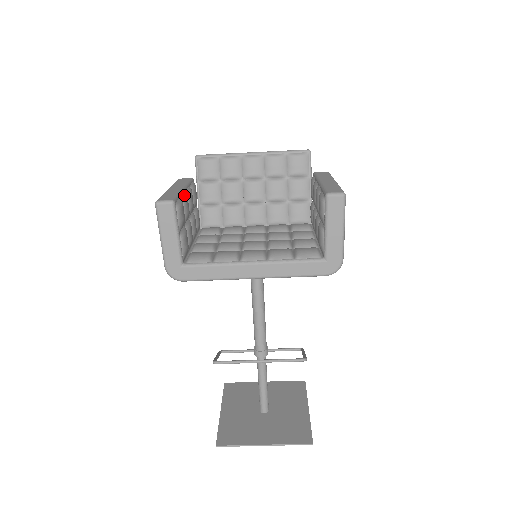
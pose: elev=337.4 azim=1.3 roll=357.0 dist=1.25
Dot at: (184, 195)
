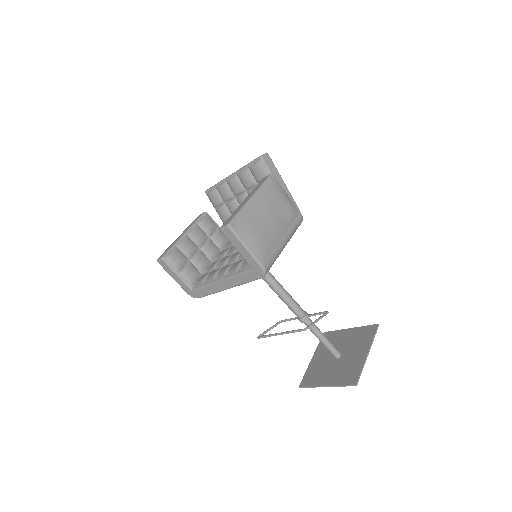
Dot at: (181, 242)
